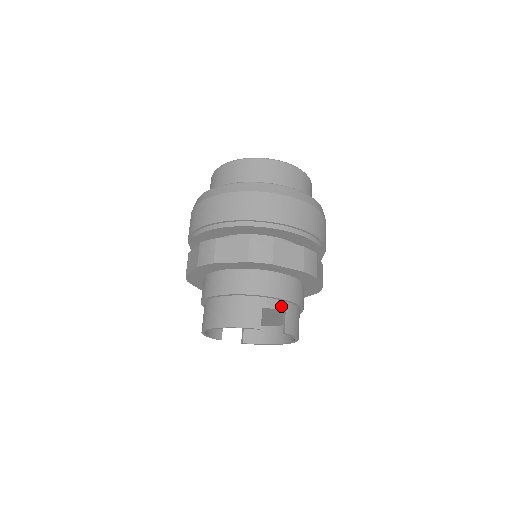
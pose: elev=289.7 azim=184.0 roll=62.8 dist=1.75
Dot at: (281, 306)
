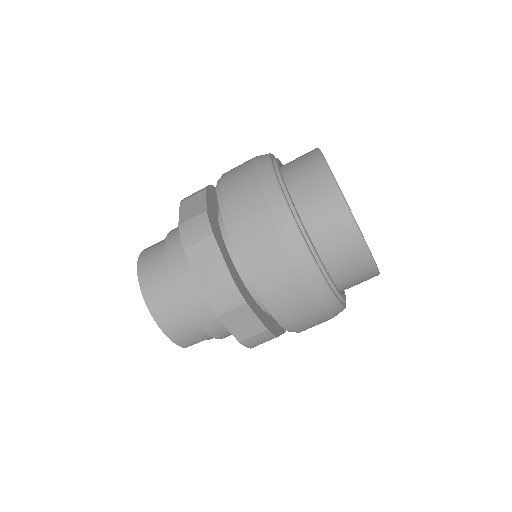
Dot at: occluded
